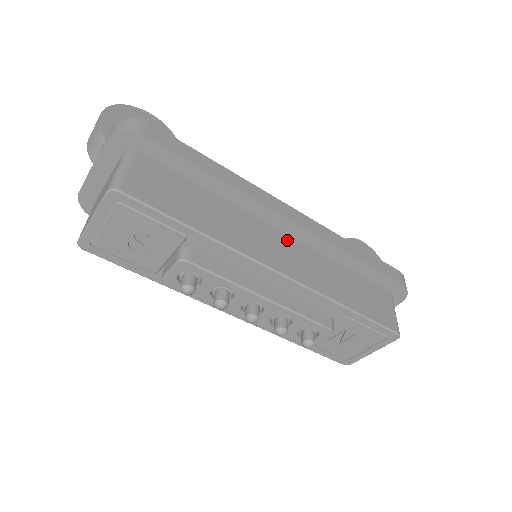
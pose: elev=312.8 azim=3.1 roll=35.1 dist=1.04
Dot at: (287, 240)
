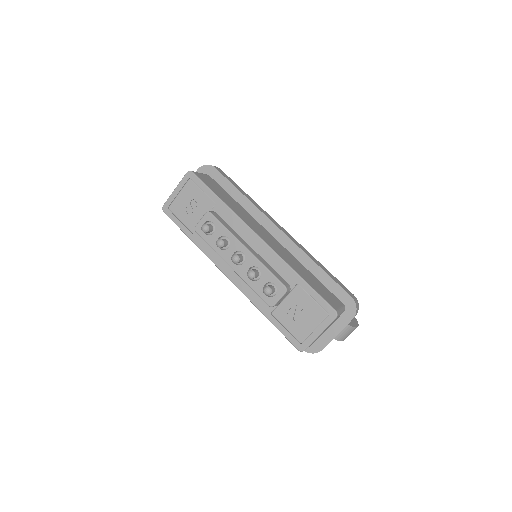
Dot at: (274, 240)
